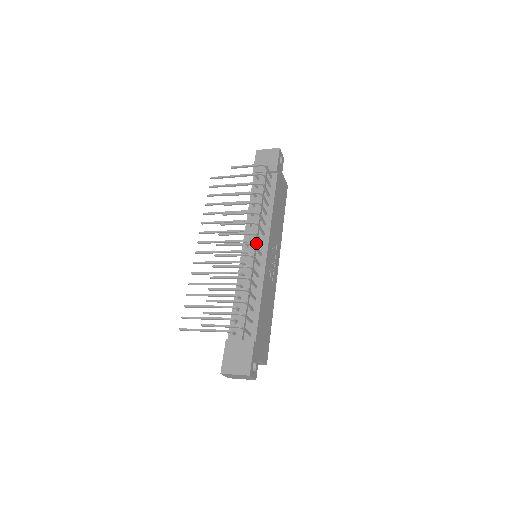
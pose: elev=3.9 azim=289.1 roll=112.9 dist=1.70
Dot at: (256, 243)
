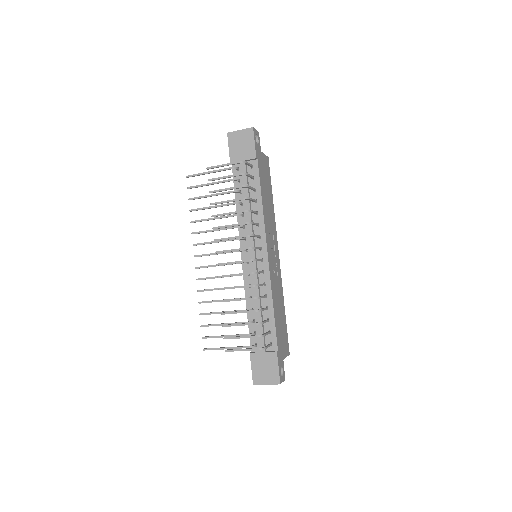
Dot at: (254, 249)
